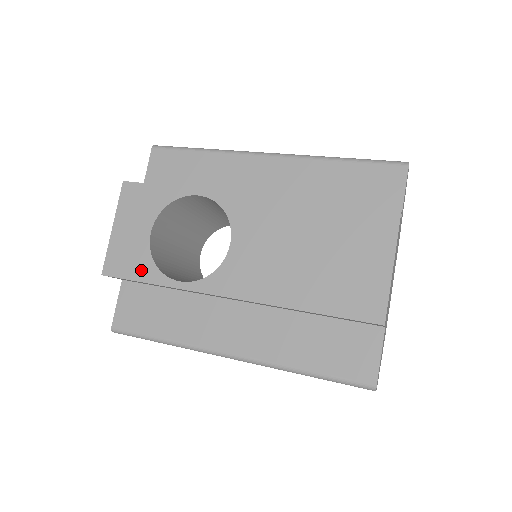
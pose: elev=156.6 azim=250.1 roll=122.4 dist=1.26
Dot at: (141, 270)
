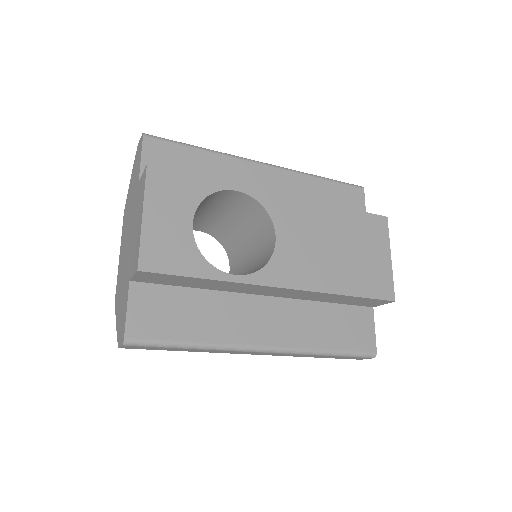
Dot at: (189, 264)
